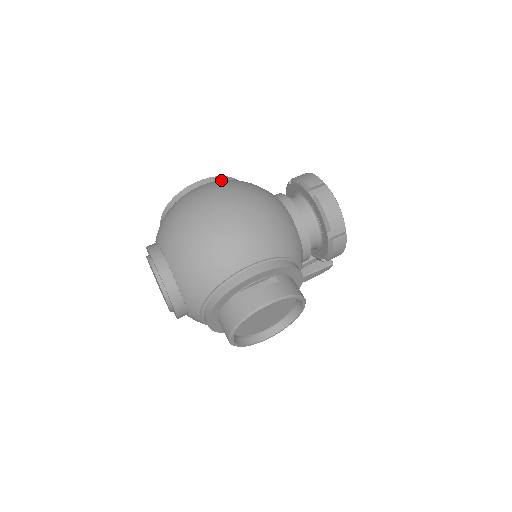
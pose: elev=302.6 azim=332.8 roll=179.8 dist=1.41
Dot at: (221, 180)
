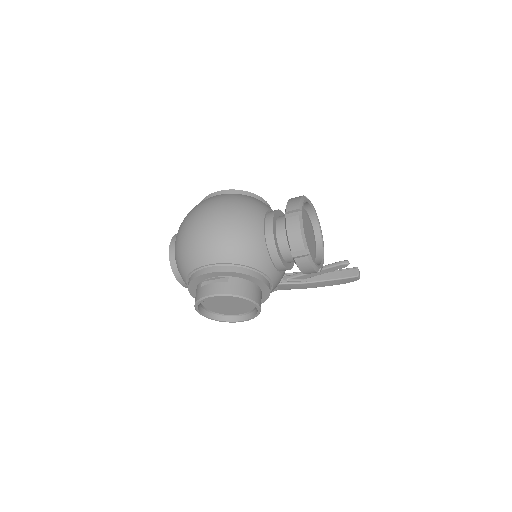
Dot at: (227, 194)
